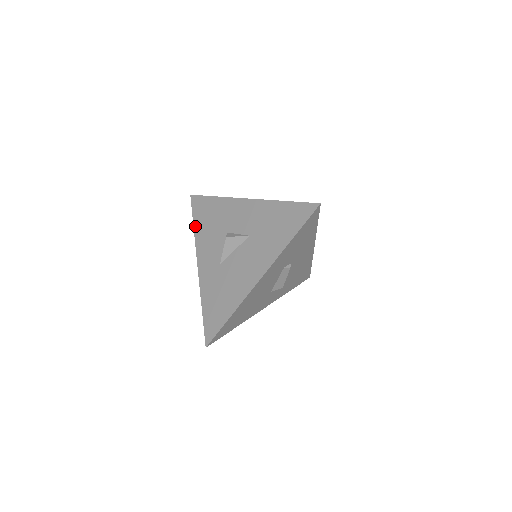
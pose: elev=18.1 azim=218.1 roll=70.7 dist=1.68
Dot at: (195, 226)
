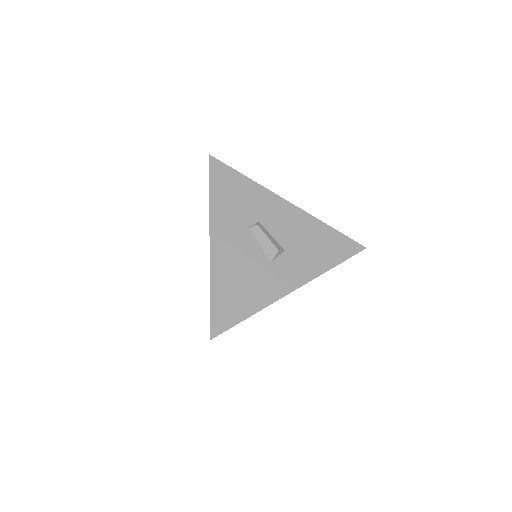
Dot at: occluded
